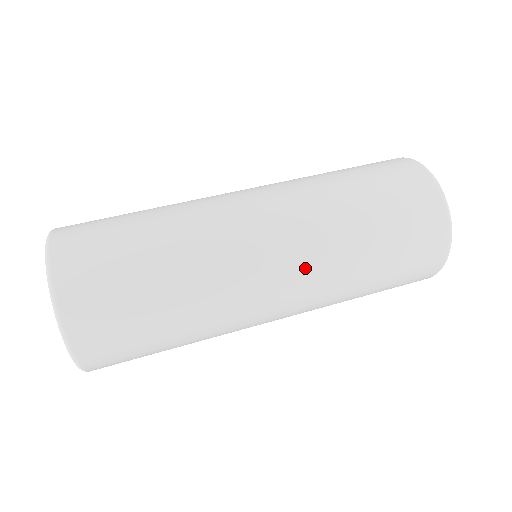
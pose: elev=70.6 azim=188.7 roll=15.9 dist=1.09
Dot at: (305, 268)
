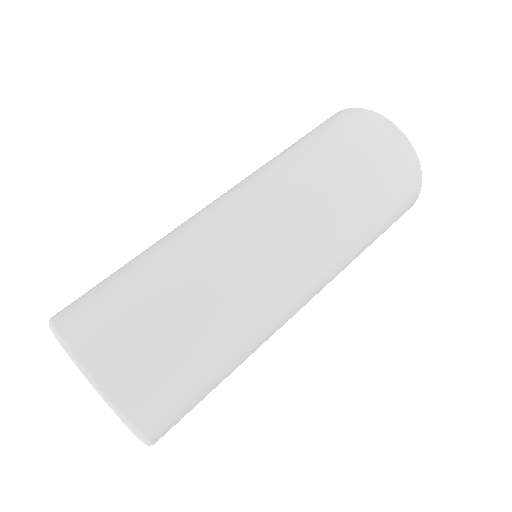
Dot at: (326, 281)
